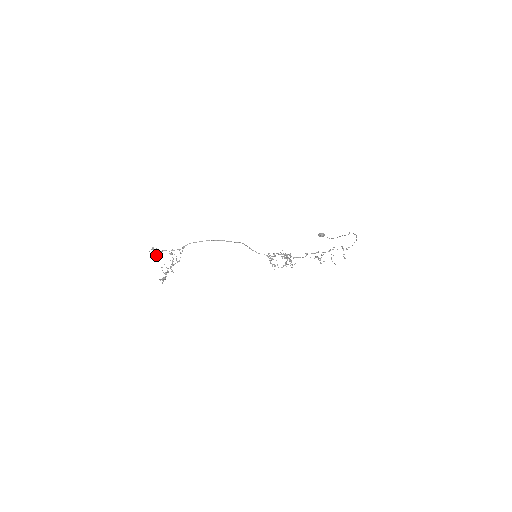
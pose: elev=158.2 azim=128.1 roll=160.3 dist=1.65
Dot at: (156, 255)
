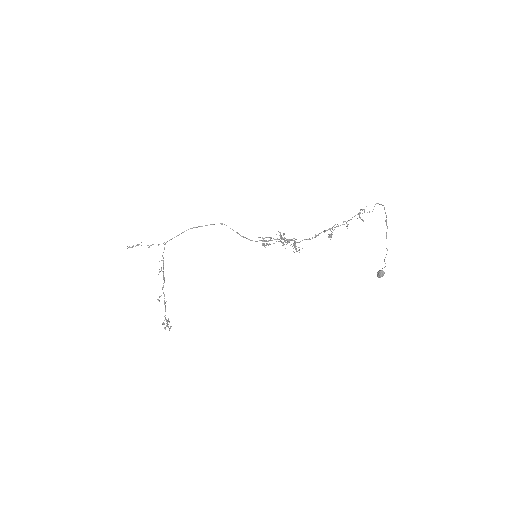
Dot at: (132, 247)
